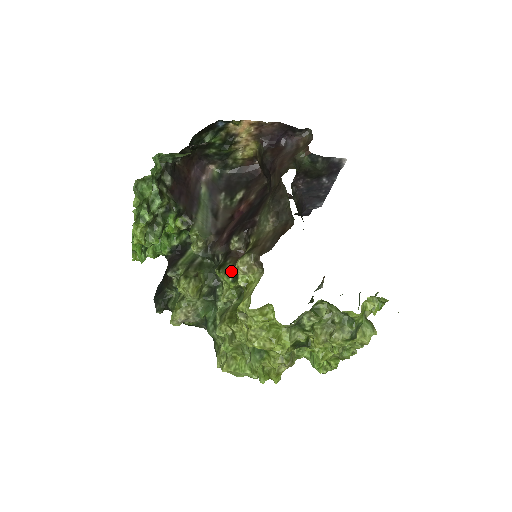
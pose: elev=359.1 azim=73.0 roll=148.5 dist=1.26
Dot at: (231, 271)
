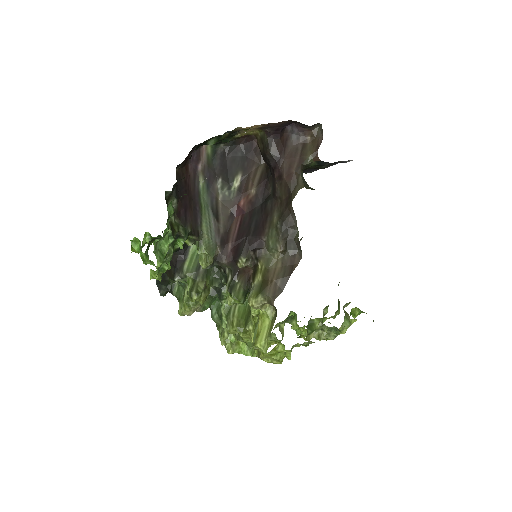
Dot at: (241, 294)
